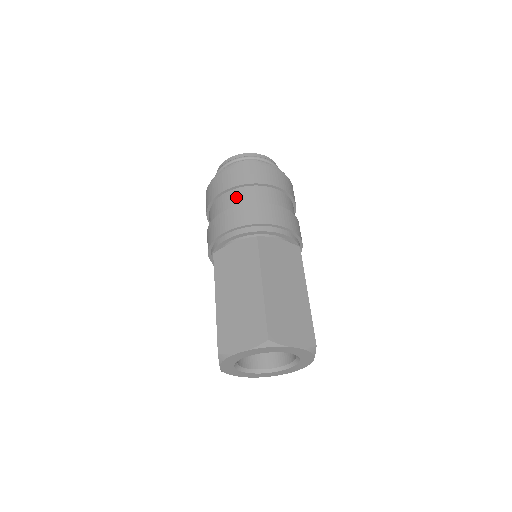
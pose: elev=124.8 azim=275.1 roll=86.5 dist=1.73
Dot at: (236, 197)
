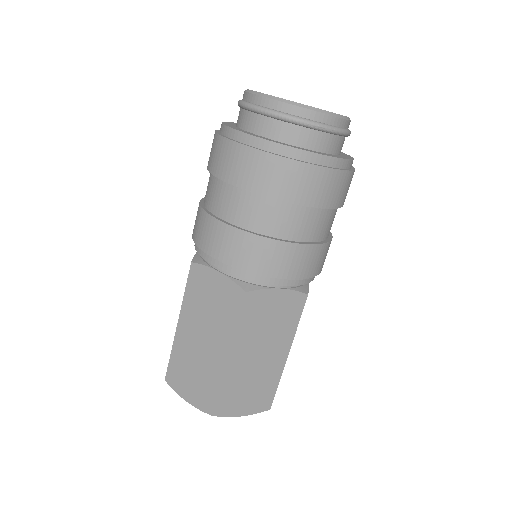
Dot at: (242, 207)
